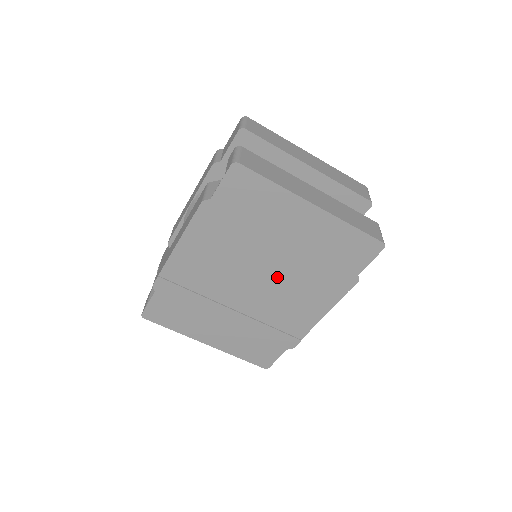
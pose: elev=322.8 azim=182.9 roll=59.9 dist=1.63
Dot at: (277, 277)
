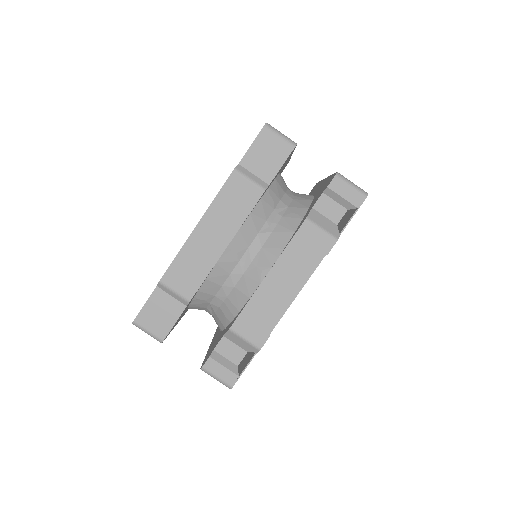
Dot at: occluded
